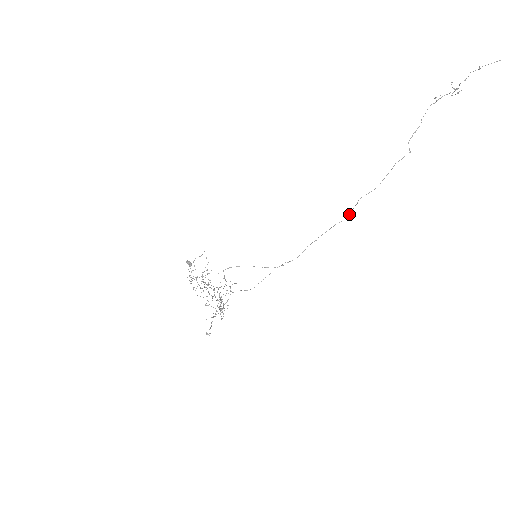
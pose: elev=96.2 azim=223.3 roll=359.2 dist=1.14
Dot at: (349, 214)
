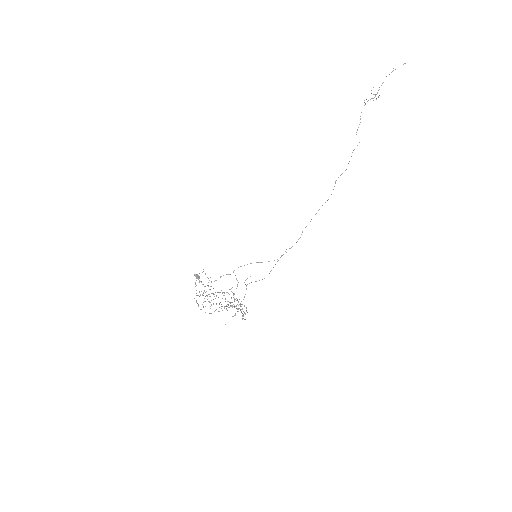
Dot at: (331, 194)
